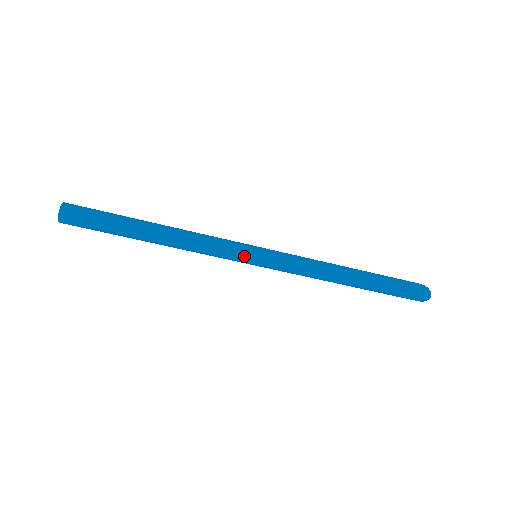
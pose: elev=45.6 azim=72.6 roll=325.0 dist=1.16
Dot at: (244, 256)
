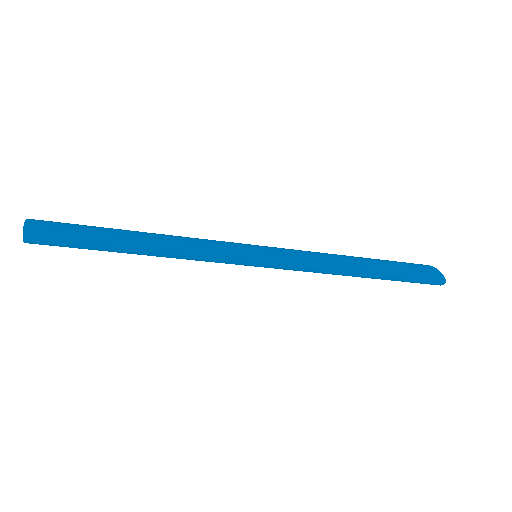
Dot at: (241, 264)
